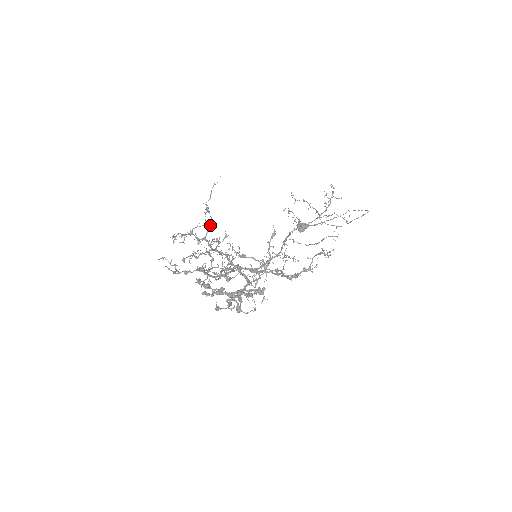
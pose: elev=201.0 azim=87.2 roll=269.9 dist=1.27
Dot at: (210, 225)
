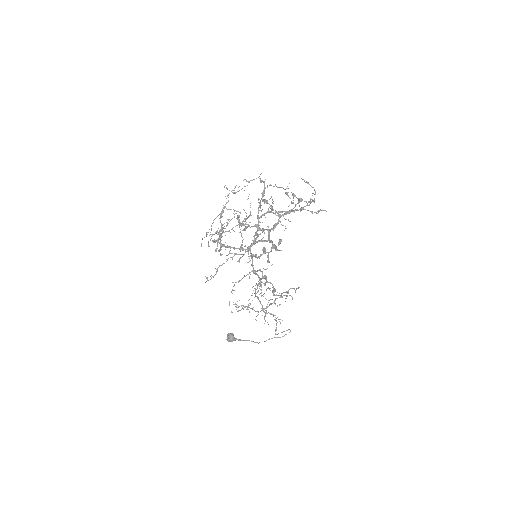
Dot at: (221, 235)
